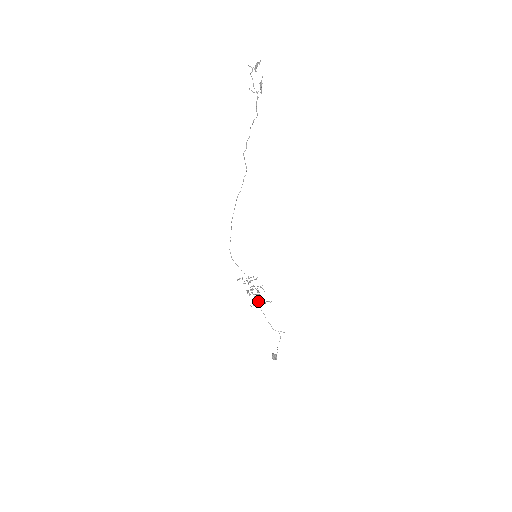
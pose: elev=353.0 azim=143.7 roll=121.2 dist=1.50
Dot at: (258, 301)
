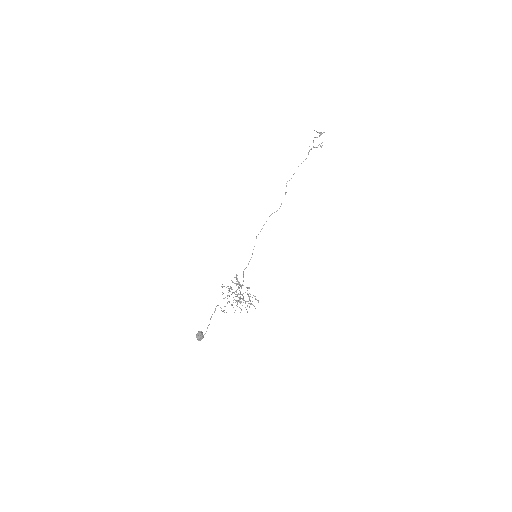
Dot at: occluded
